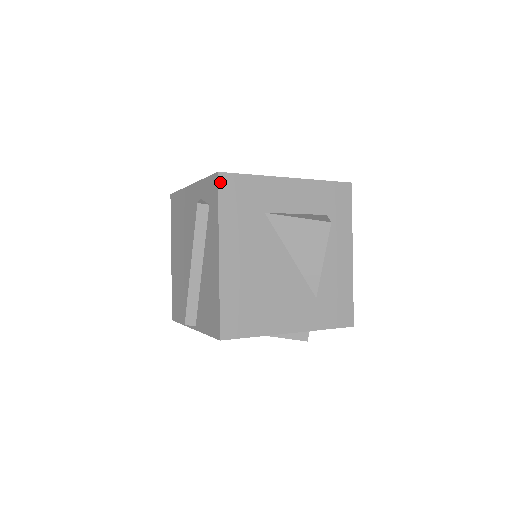
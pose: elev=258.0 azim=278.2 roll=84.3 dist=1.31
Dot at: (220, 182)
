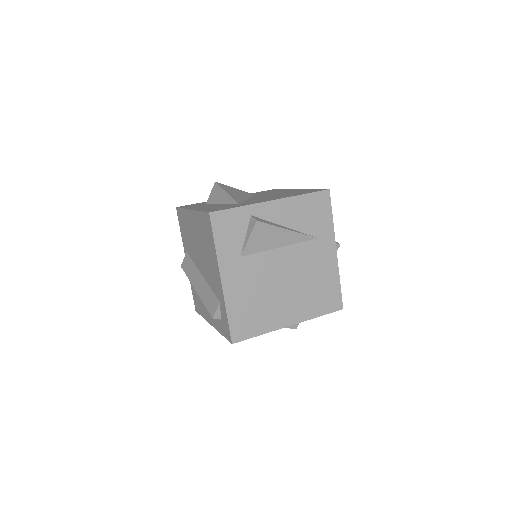
Dot at: occluded
